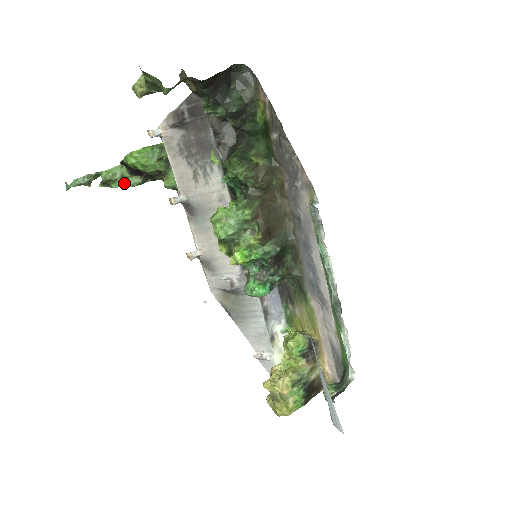
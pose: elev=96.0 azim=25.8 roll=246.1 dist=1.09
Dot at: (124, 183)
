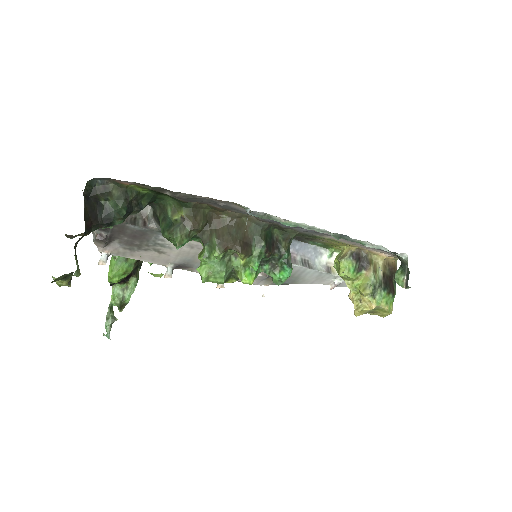
Dot at: (129, 292)
